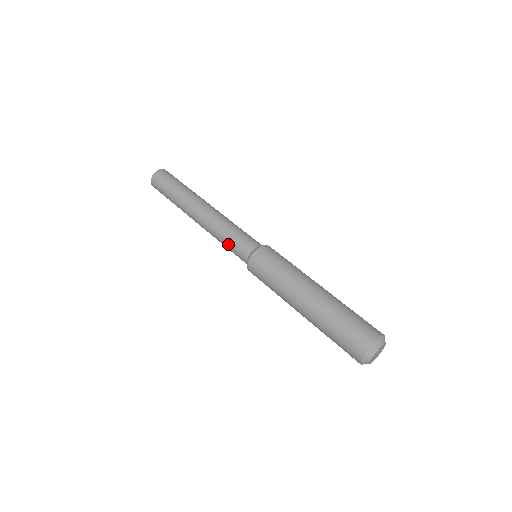
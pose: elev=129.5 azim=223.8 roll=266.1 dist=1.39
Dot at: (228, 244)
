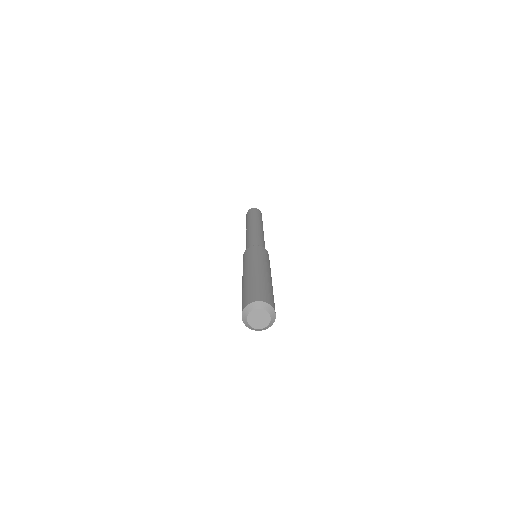
Dot at: (246, 245)
